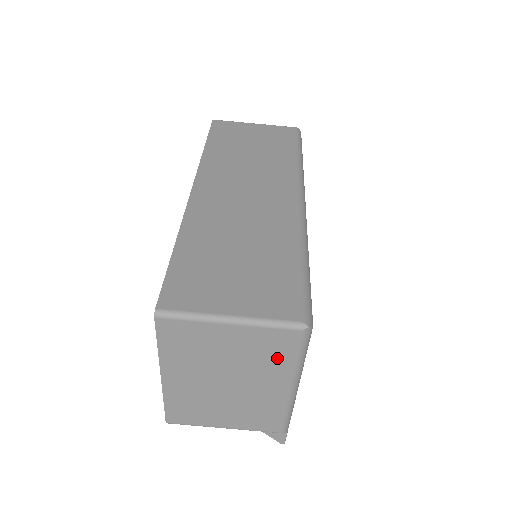
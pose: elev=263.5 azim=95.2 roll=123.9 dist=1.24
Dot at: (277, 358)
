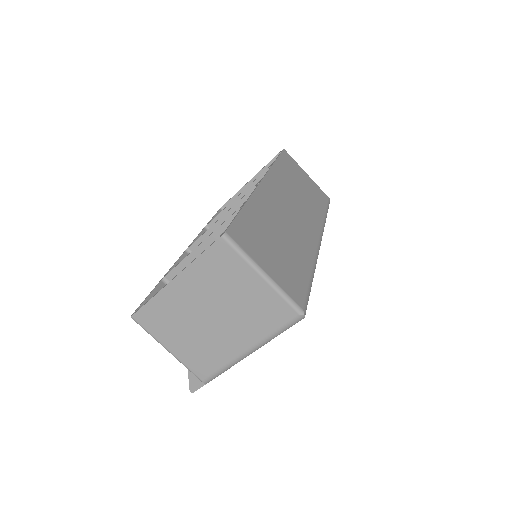
Dot at: (264, 322)
